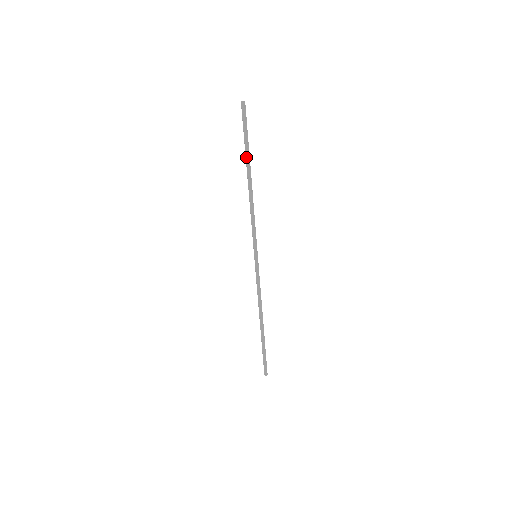
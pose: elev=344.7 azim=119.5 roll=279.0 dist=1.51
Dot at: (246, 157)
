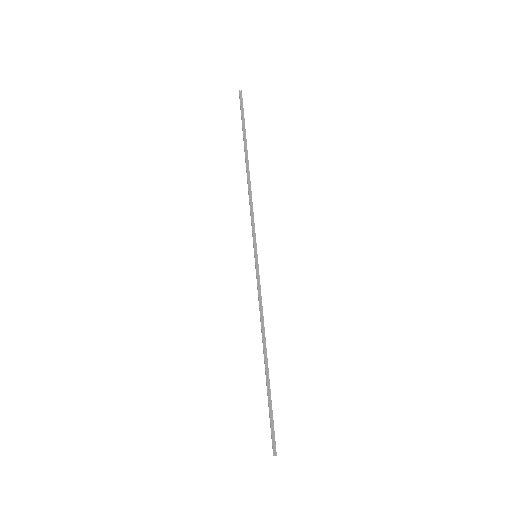
Dot at: (244, 143)
